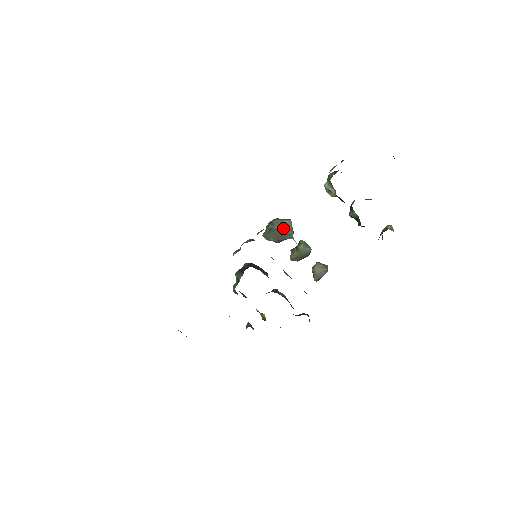
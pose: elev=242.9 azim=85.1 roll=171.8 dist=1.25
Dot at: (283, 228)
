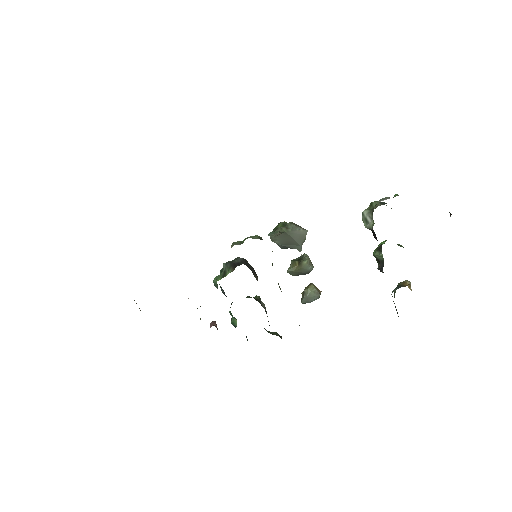
Dot at: (296, 236)
